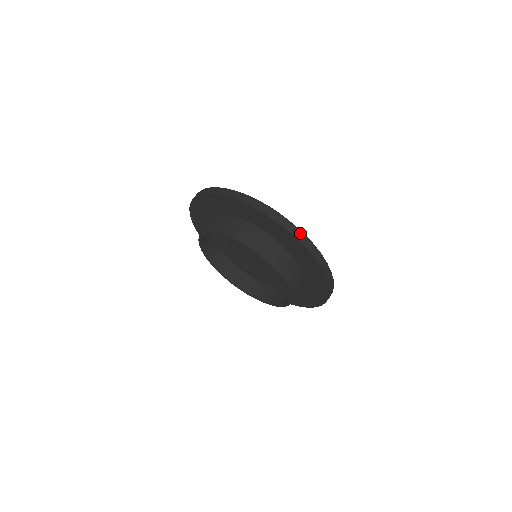
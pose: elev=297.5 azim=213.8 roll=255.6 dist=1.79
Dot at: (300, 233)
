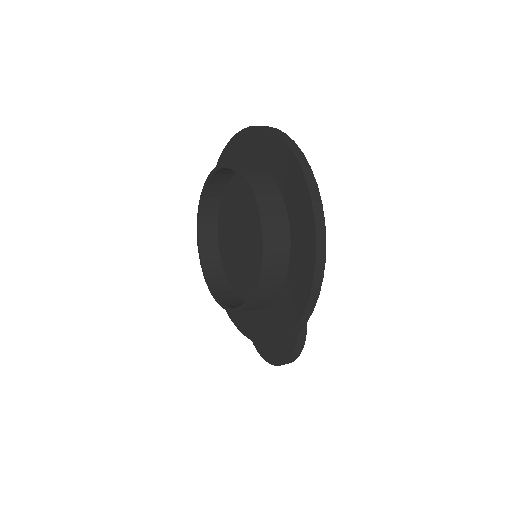
Dot at: (272, 128)
